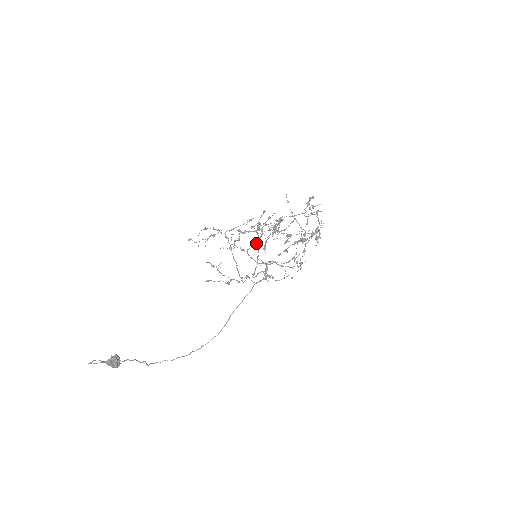
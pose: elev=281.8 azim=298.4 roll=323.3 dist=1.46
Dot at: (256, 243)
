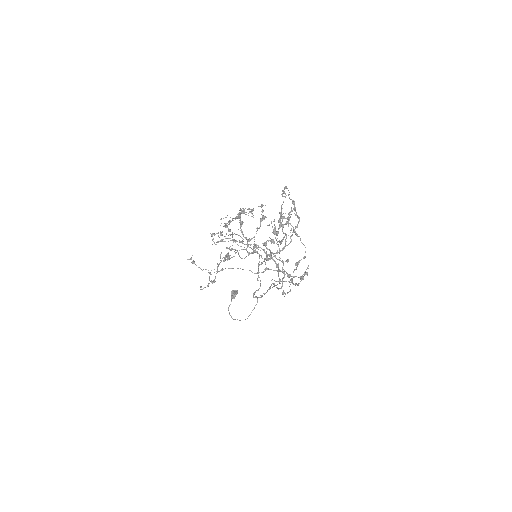
Dot at: (242, 240)
